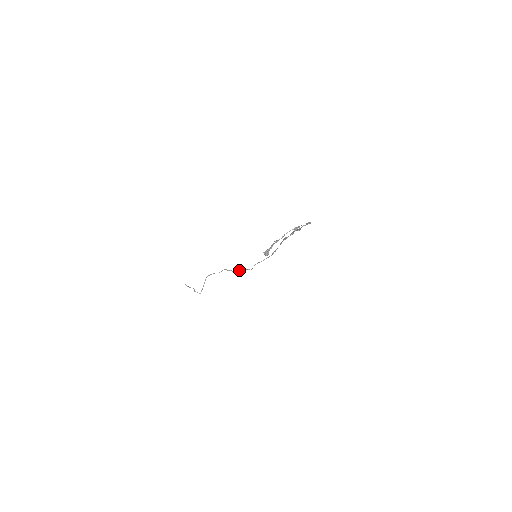
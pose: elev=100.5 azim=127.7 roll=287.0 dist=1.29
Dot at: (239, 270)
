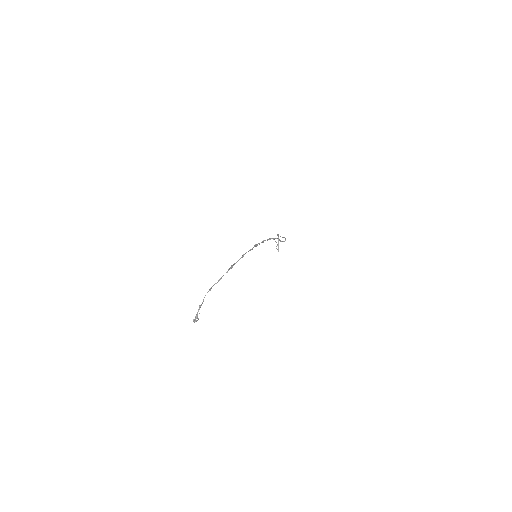
Dot at: (283, 237)
